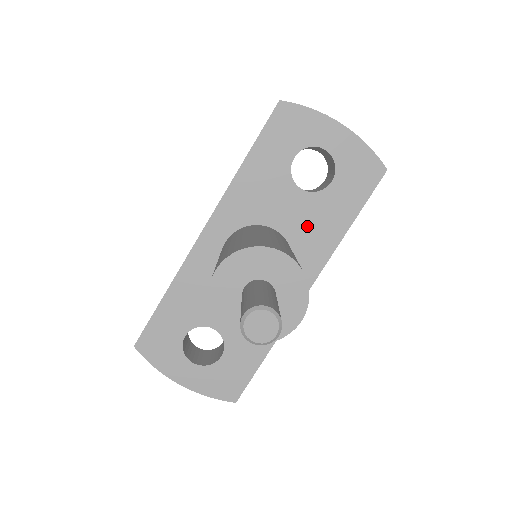
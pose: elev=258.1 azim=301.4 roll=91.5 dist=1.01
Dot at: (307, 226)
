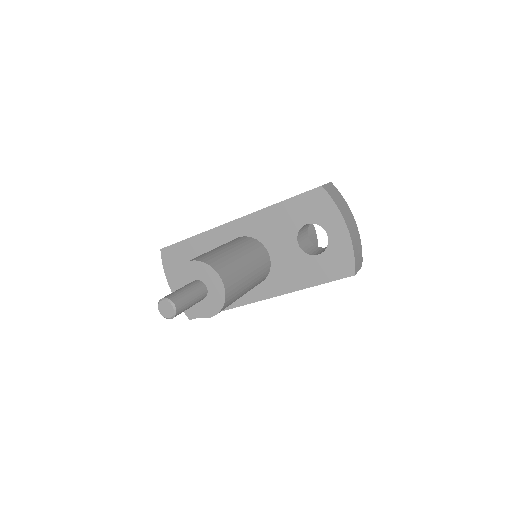
Dot at: (287, 266)
